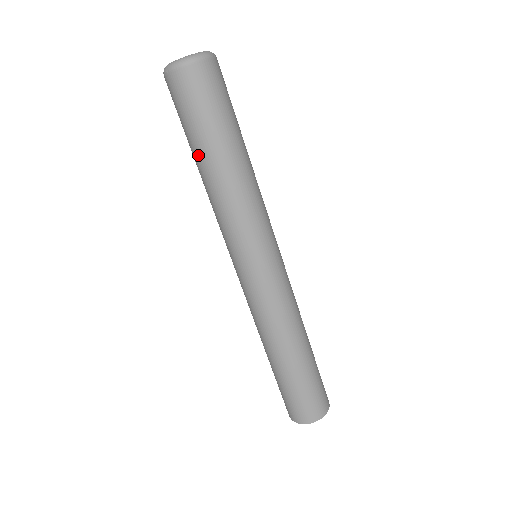
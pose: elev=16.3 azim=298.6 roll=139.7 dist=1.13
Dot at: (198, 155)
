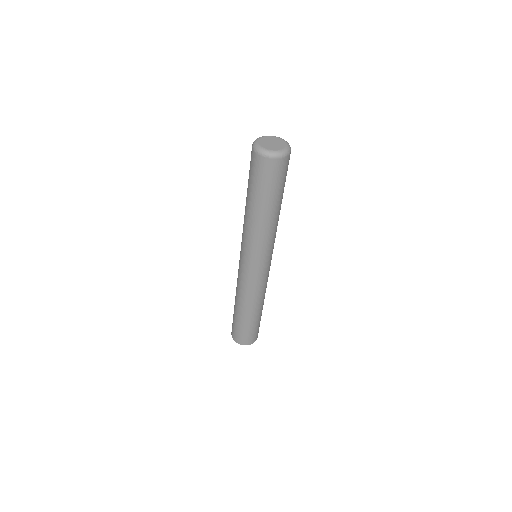
Dot at: (258, 205)
